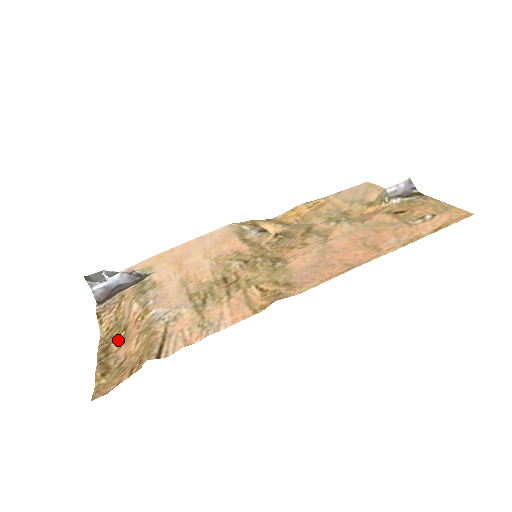
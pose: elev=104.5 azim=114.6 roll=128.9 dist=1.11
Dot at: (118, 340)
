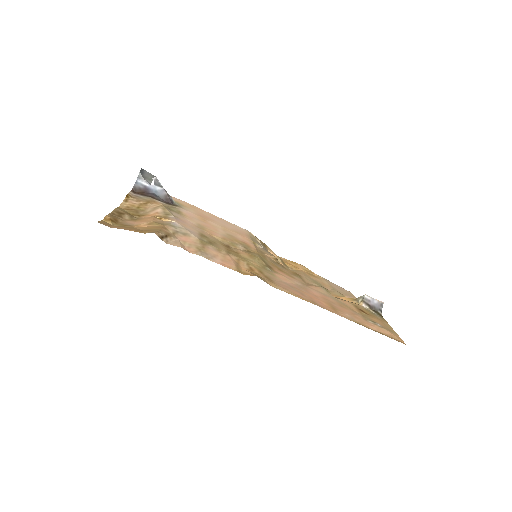
Dot at: (132, 216)
